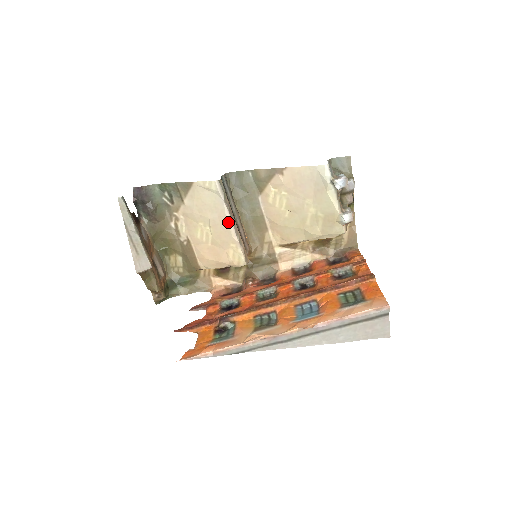
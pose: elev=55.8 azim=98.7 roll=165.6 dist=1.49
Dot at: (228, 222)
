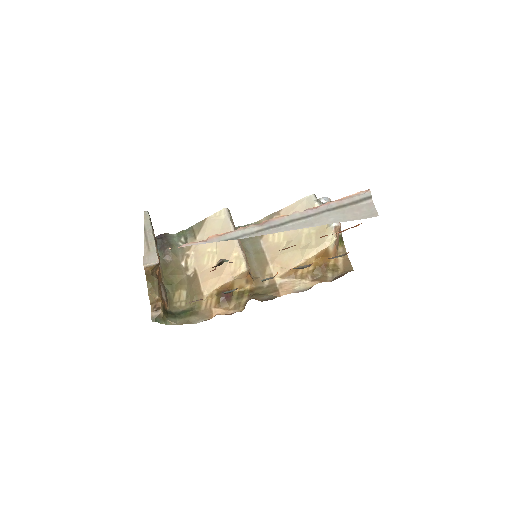
Dot at: occluded
